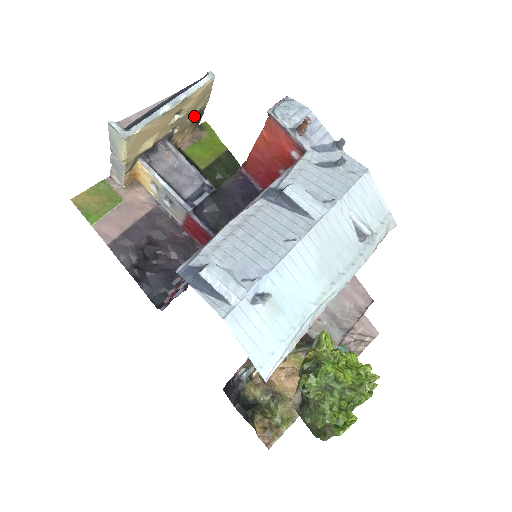
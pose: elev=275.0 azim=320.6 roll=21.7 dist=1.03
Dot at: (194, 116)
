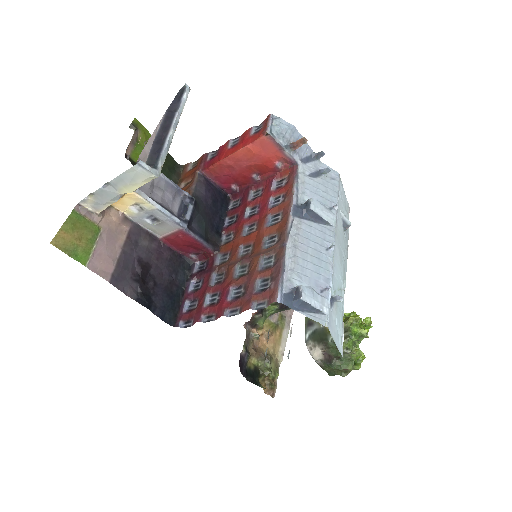
Dot at: occluded
